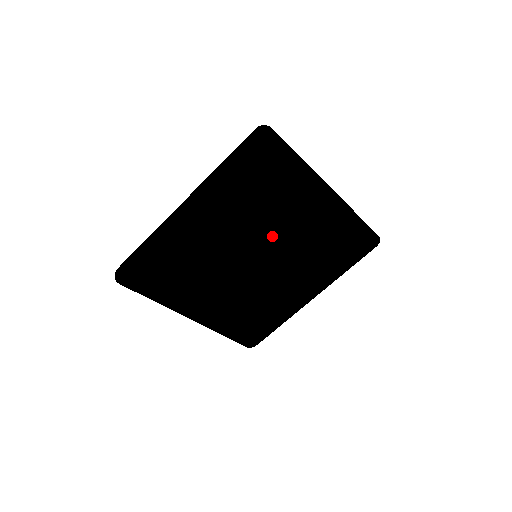
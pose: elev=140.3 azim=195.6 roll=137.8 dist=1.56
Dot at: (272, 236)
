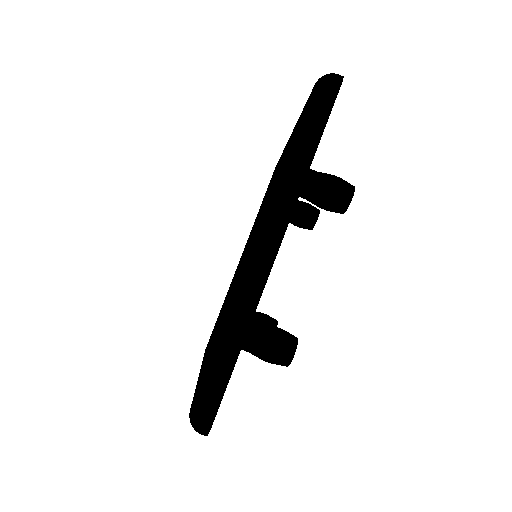
Dot at: occluded
